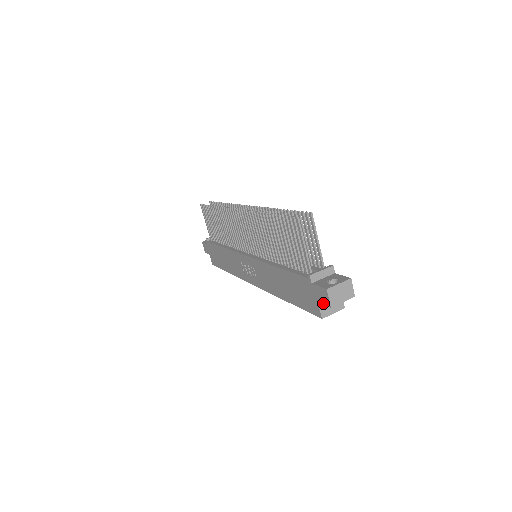
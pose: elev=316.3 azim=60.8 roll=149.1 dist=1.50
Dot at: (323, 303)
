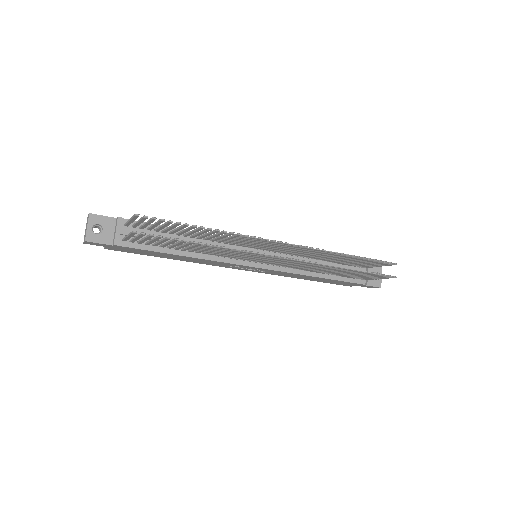
Dot at: occluded
